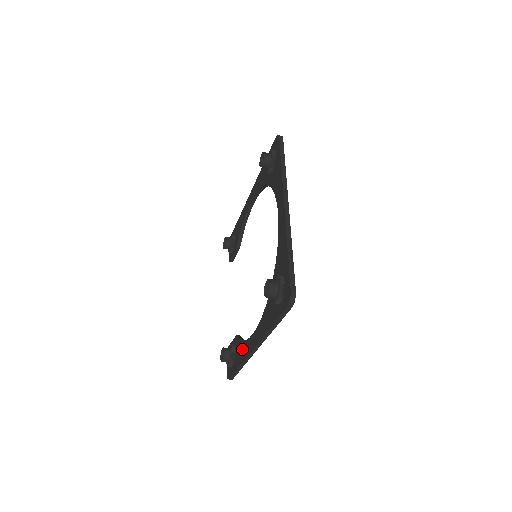
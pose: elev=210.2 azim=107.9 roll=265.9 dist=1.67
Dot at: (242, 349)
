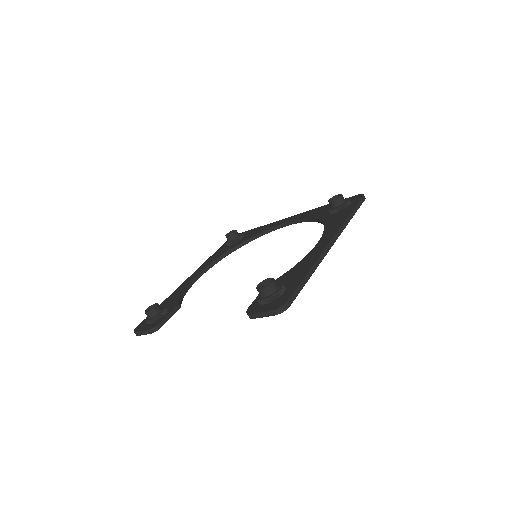
Dot at: (302, 264)
